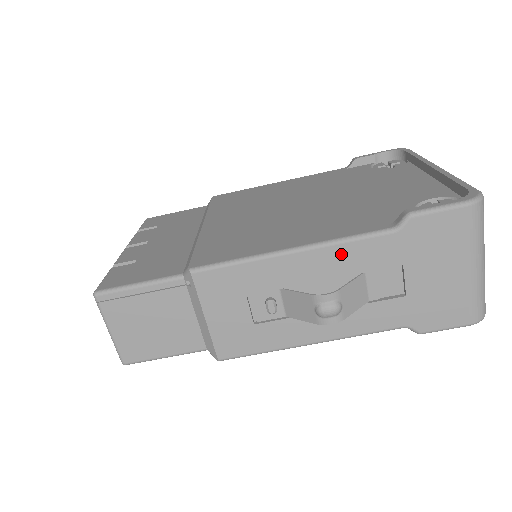
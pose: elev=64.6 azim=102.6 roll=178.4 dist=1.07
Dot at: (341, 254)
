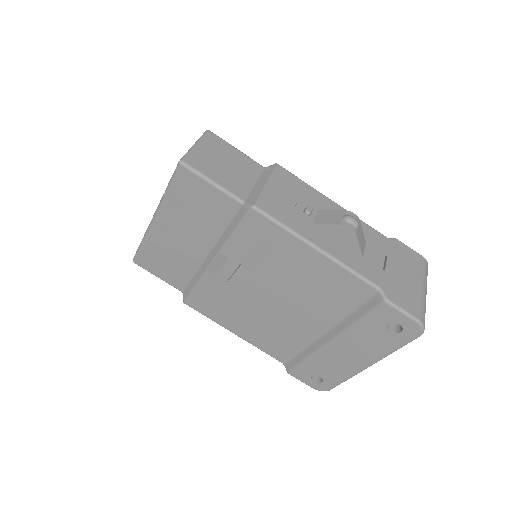
Dot at: occluded
